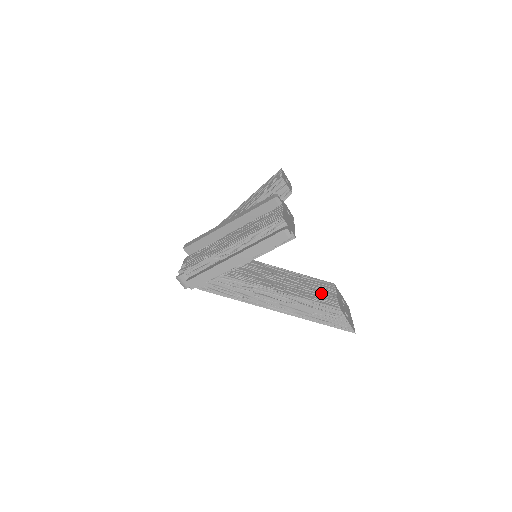
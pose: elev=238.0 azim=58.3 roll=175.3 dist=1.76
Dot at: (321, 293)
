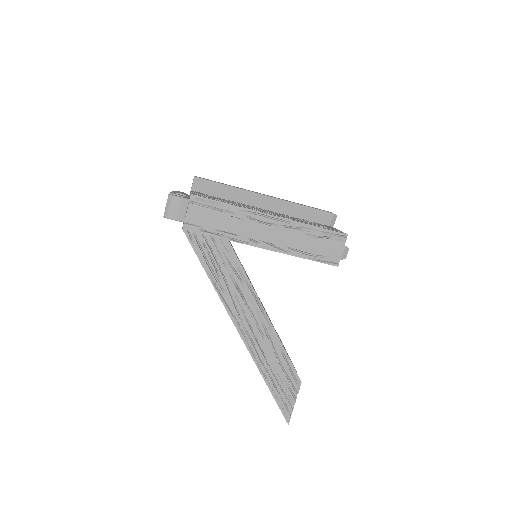
Dot at: occluded
